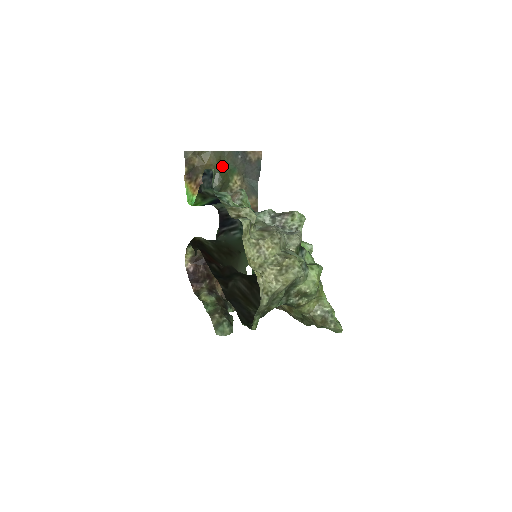
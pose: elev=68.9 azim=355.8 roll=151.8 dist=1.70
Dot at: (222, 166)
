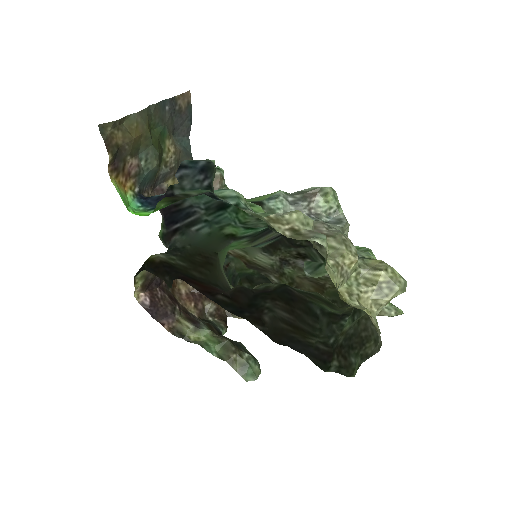
Dot at: (150, 131)
